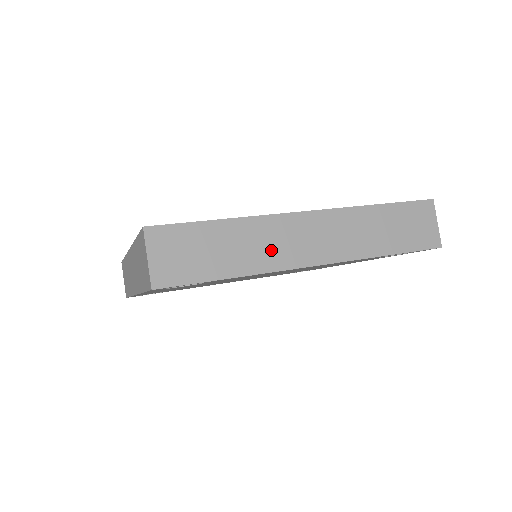
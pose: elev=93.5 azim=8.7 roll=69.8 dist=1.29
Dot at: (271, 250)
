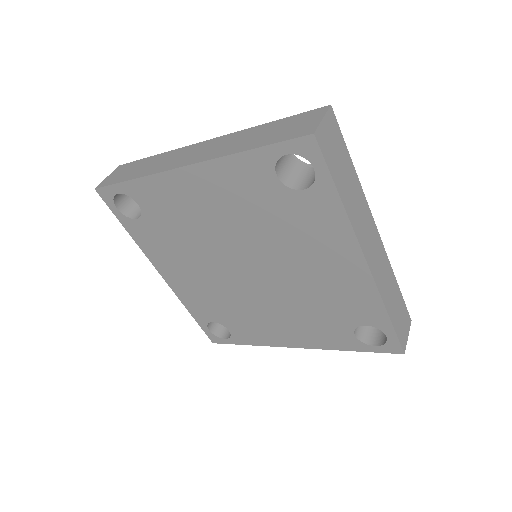
Dot at: (359, 219)
